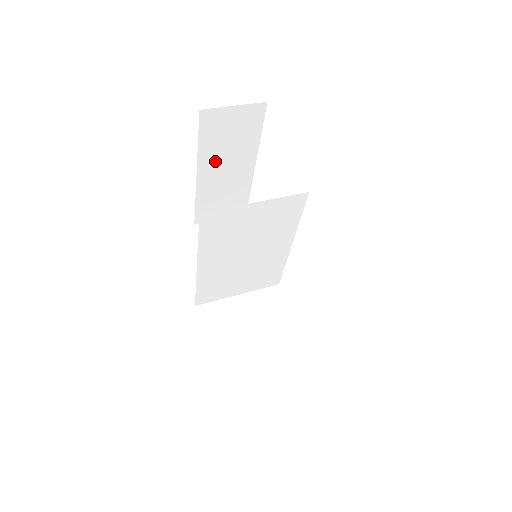
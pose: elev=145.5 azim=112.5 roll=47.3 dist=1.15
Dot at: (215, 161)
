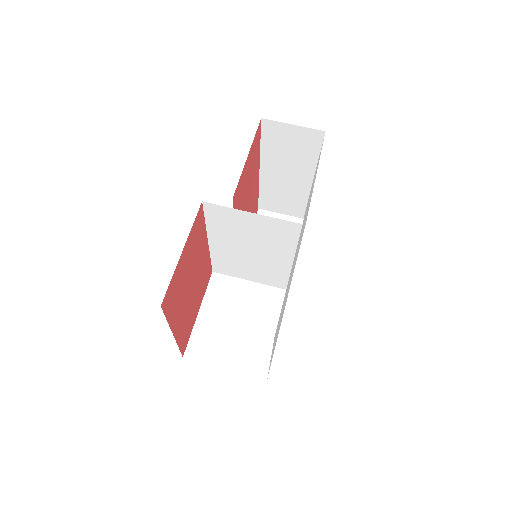
Dot at: (276, 164)
